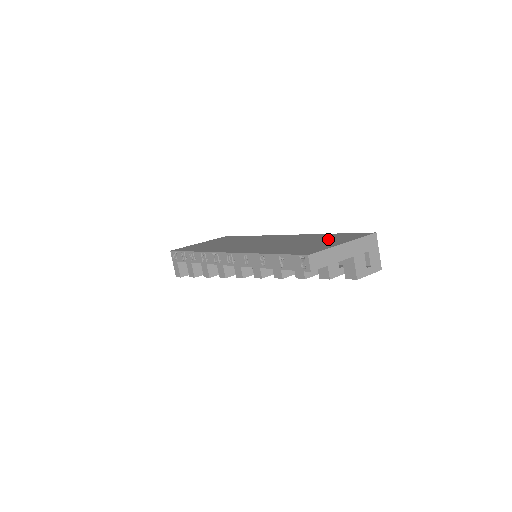
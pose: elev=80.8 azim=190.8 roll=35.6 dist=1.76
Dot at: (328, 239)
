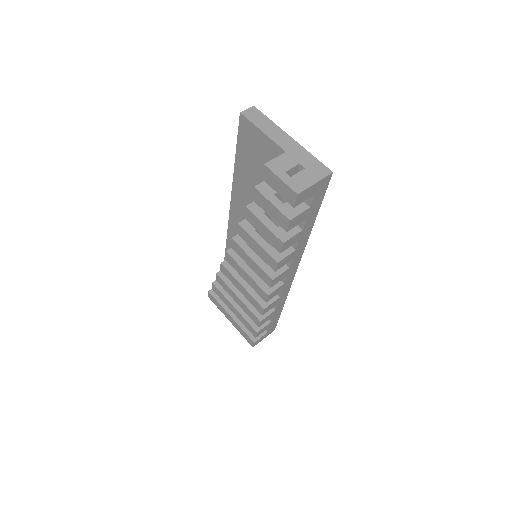
Dot at: occluded
